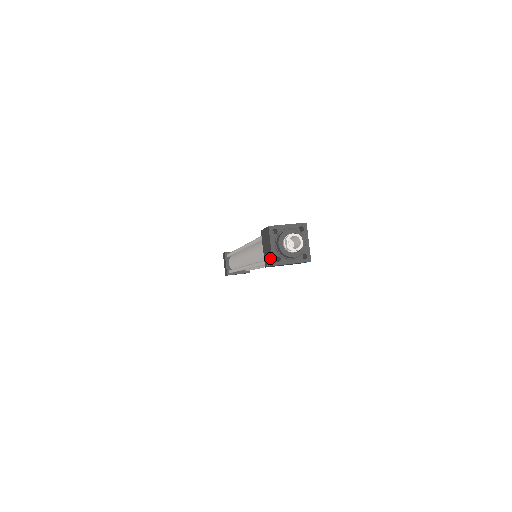
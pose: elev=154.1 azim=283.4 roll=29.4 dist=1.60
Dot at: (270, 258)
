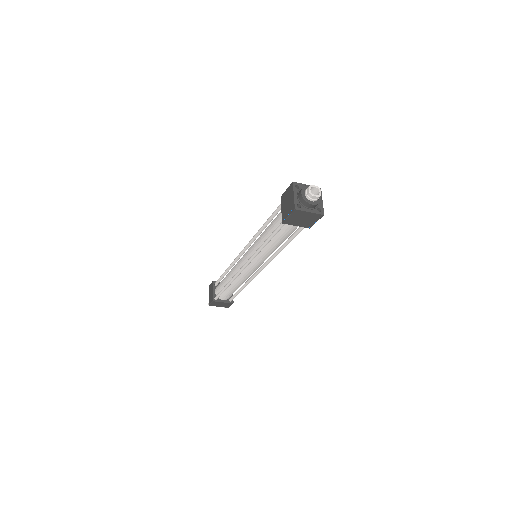
Dot at: (292, 206)
